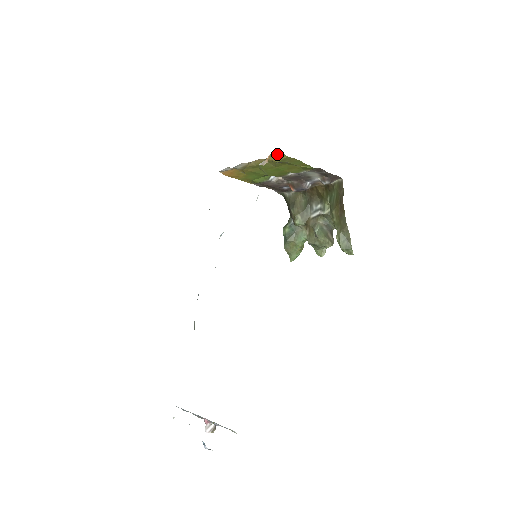
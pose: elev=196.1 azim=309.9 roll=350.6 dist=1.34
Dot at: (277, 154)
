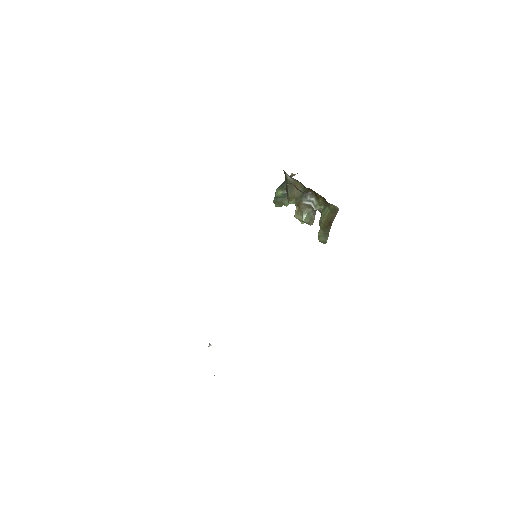
Dot at: occluded
